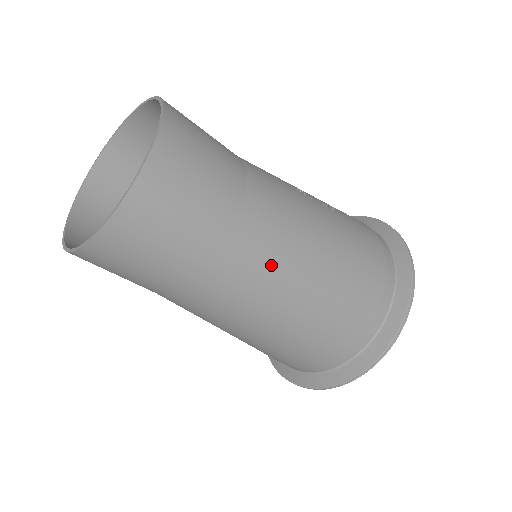
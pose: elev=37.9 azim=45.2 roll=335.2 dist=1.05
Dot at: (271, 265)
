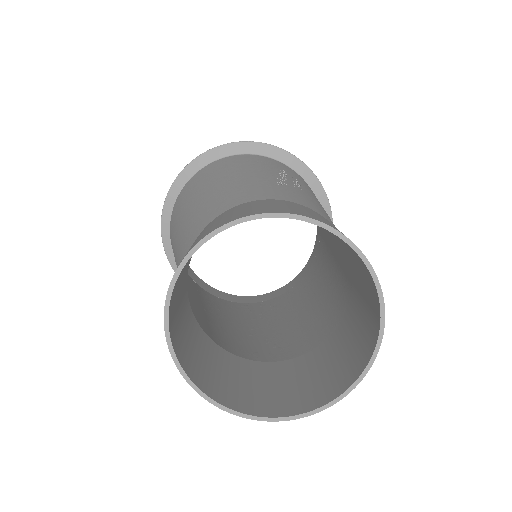
Dot at: occluded
